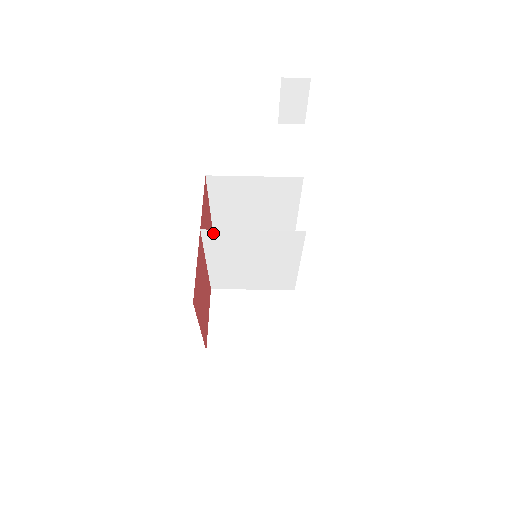
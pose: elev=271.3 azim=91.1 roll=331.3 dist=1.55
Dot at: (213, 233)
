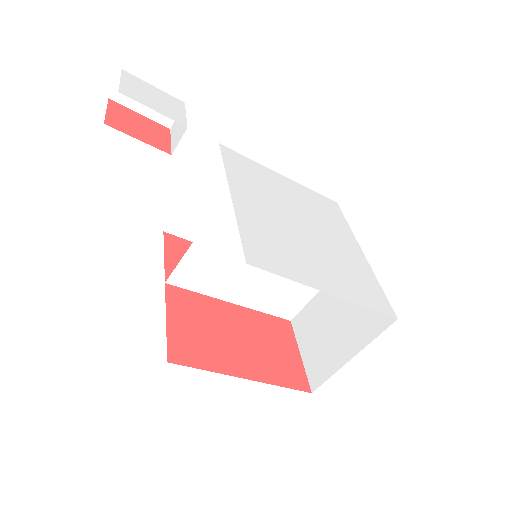
Dot at: (179, 275)
